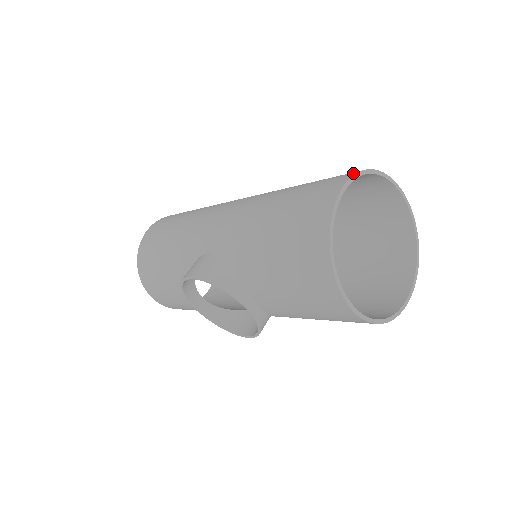
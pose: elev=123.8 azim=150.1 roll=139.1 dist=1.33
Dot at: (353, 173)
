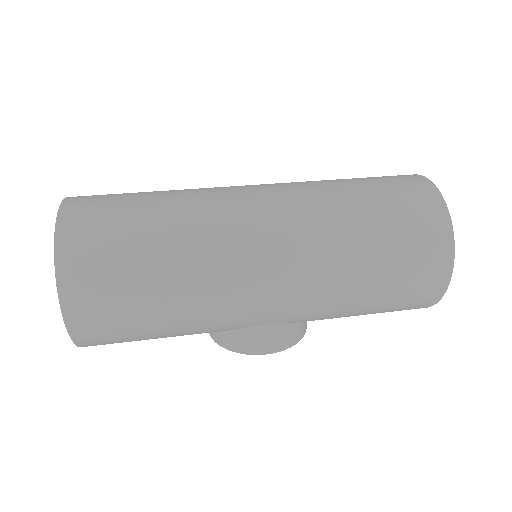
Dot at: (451, 242)
